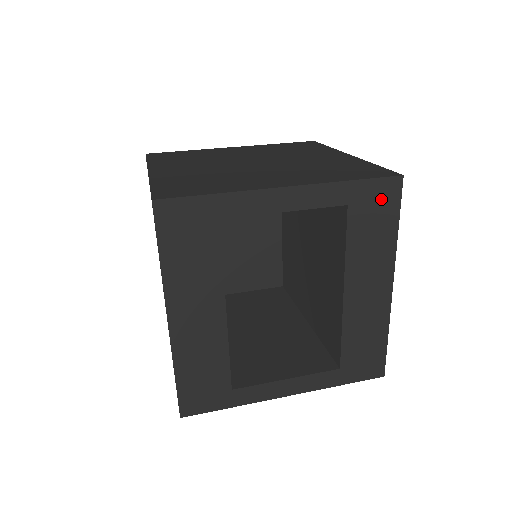
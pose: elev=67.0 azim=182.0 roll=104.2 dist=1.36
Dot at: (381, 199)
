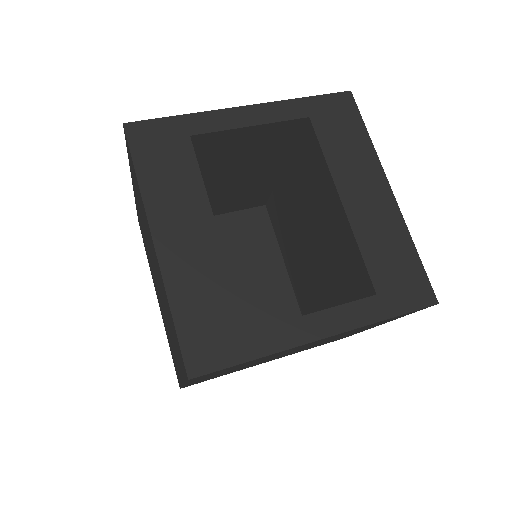
Dot at: (339, 111)
